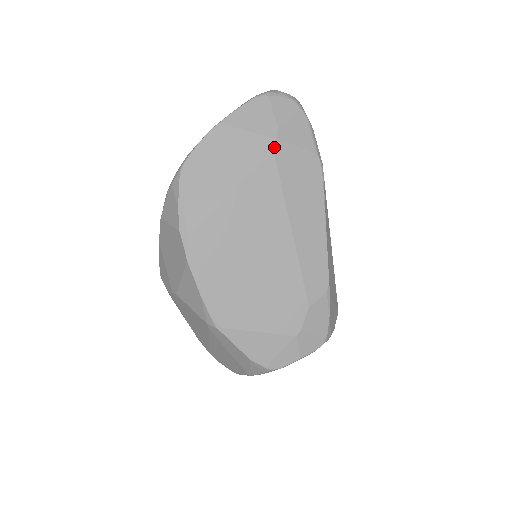
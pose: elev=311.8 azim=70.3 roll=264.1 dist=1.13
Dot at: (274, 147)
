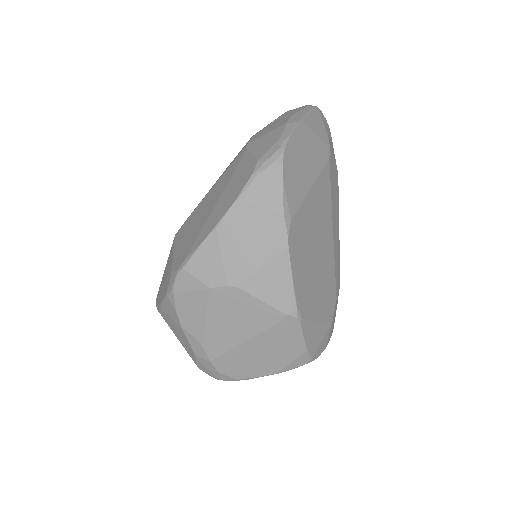
Dot at: (329, 155)
